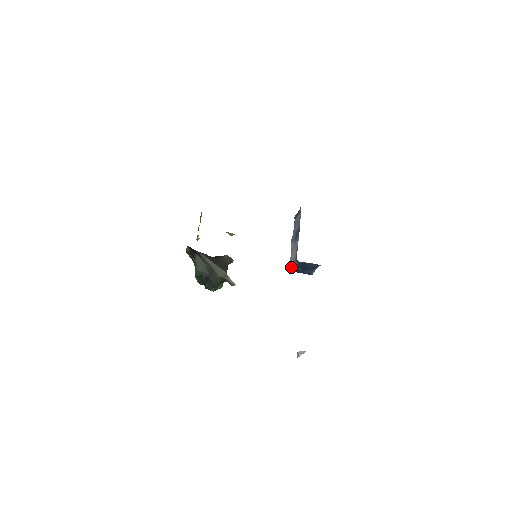
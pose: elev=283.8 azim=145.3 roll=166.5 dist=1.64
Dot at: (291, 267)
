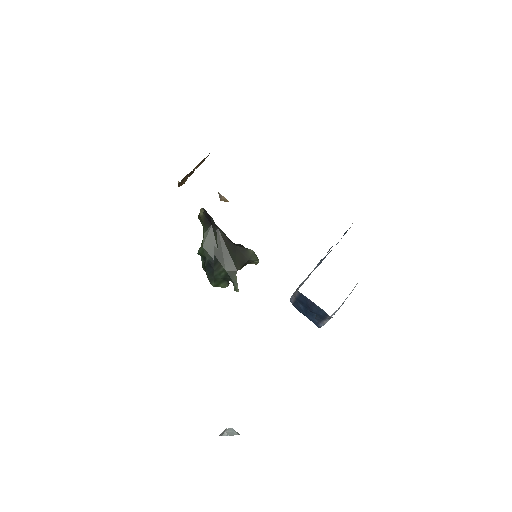
Dot at: (292, 297)
